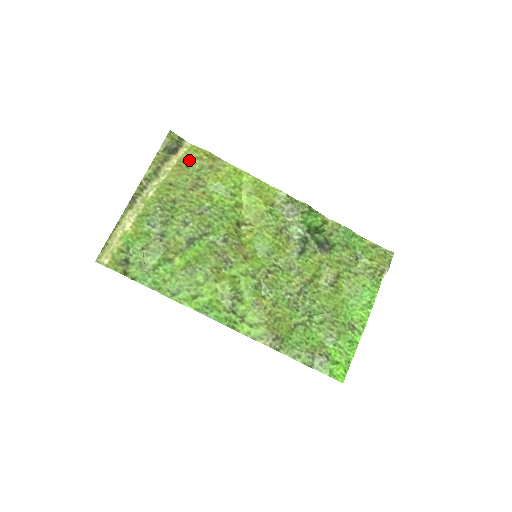
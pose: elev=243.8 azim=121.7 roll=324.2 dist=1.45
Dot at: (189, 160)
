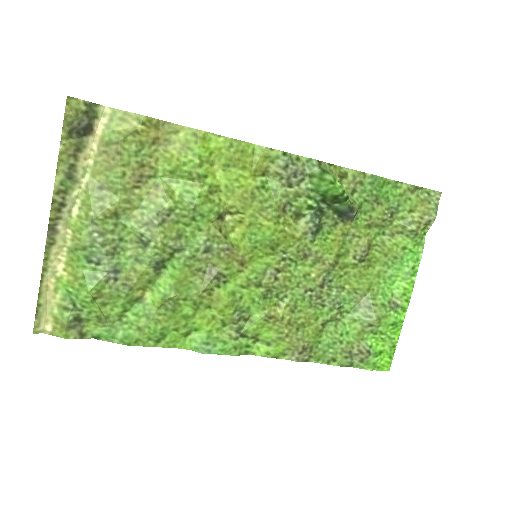
Dot at: (117, 140)
